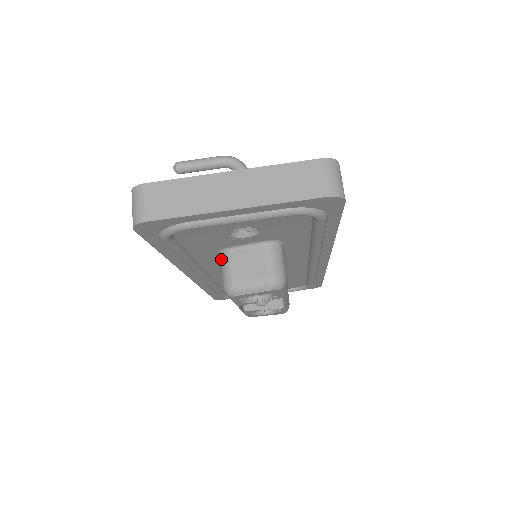
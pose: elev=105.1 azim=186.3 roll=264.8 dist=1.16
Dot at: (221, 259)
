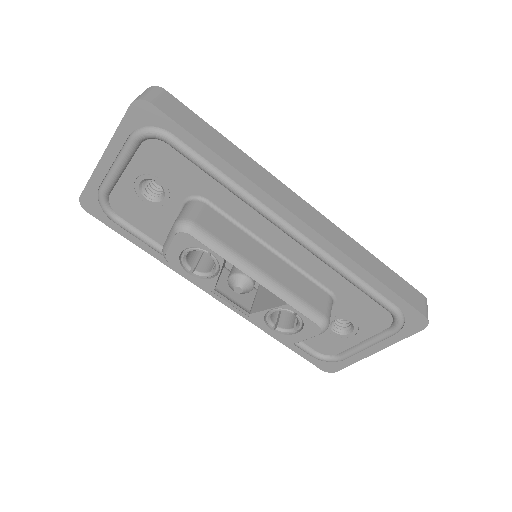
Dot at: occluded
